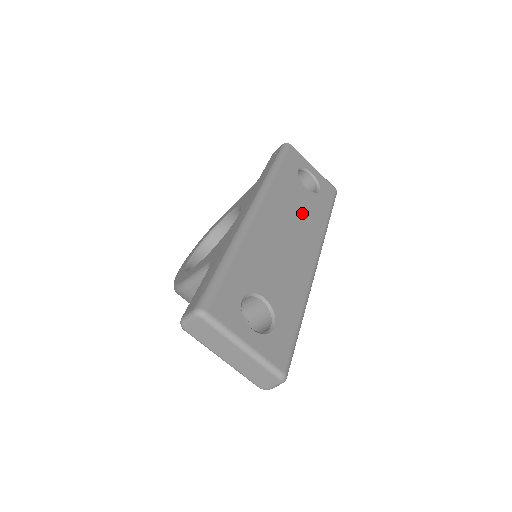
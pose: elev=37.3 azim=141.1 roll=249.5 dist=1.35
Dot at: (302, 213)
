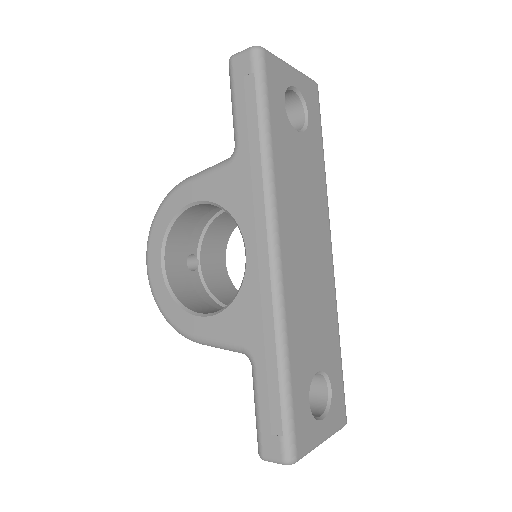
Dot at: (308, 192)
